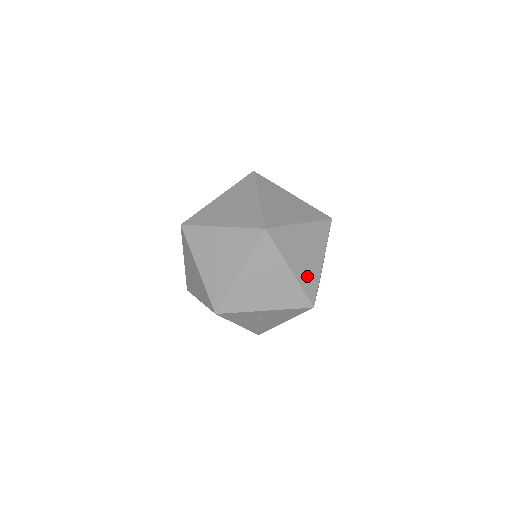
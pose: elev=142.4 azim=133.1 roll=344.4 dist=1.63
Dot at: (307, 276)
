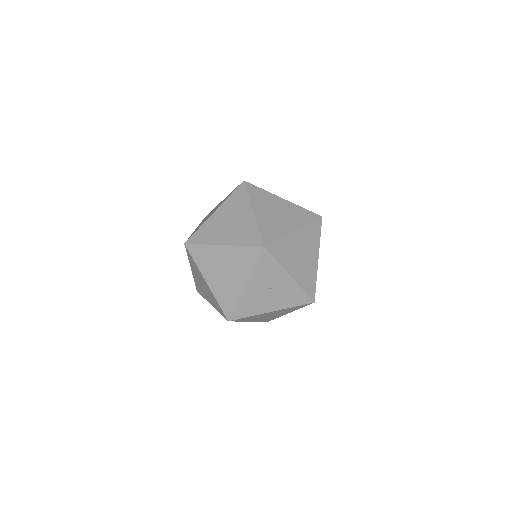
Dot at: occluded
